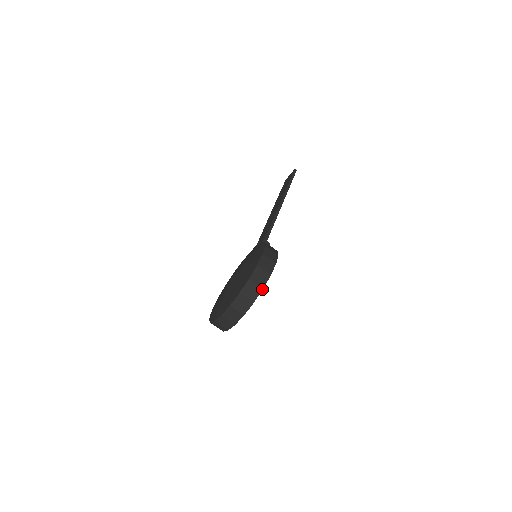
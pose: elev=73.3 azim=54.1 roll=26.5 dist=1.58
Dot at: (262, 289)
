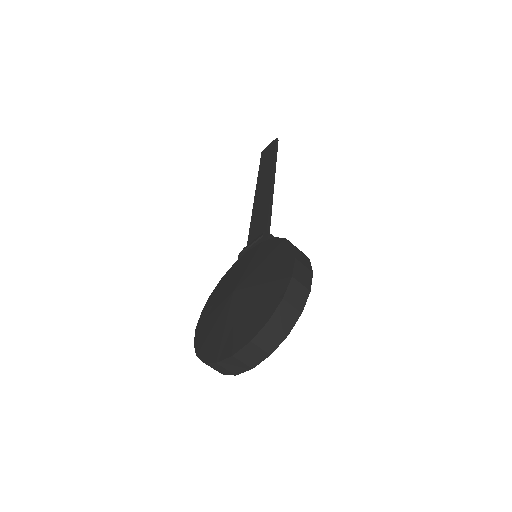
Dot at: (300, 314)
